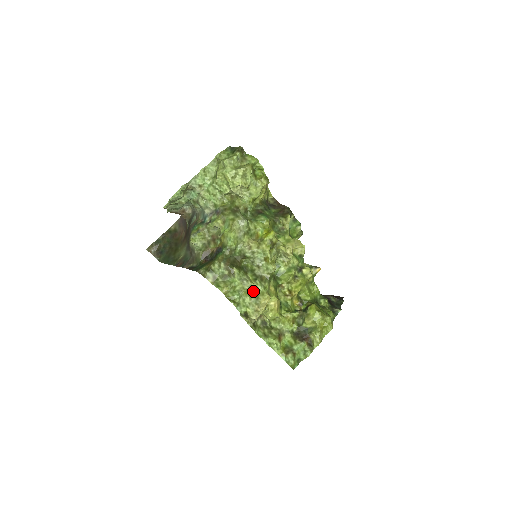
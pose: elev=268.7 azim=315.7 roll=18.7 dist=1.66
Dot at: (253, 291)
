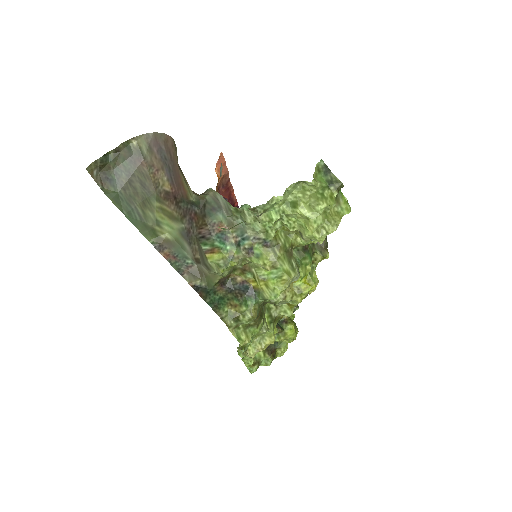
Dot at: occluded
